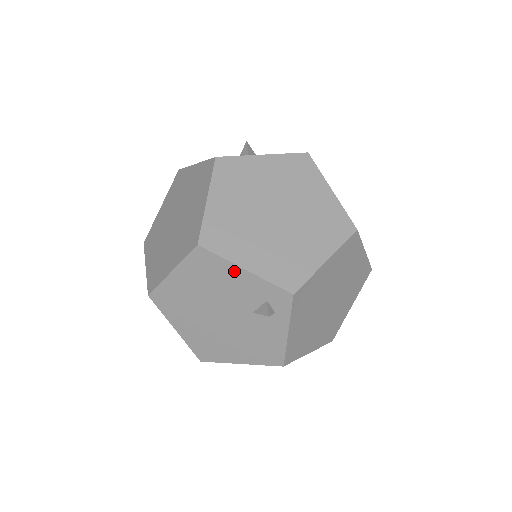
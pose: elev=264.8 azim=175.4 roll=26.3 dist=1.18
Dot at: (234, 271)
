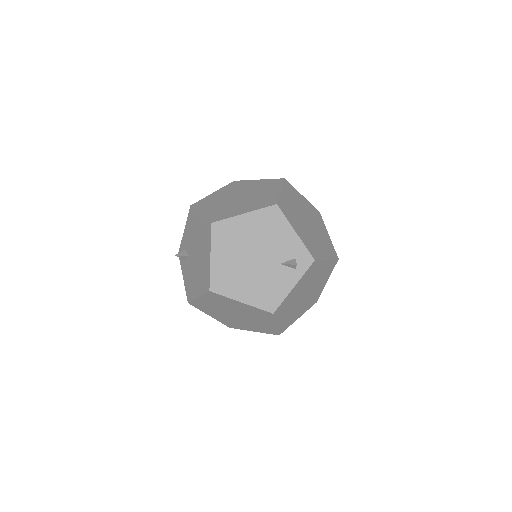
Dot at: (288, 230)
